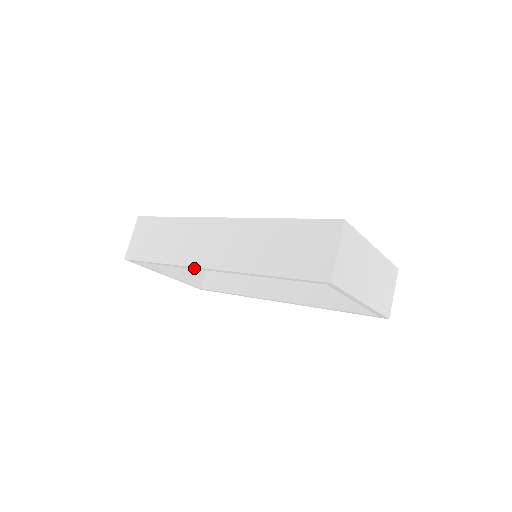
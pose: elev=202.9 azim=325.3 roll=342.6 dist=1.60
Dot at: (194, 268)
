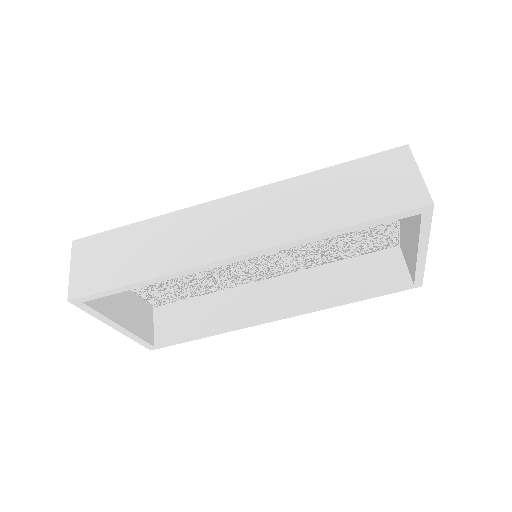
Dot at: (209, 267)
